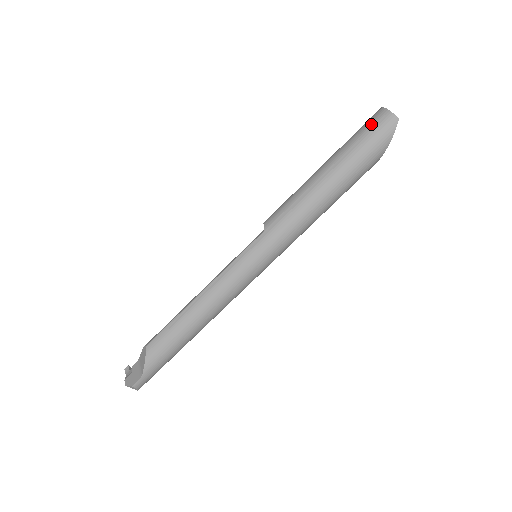
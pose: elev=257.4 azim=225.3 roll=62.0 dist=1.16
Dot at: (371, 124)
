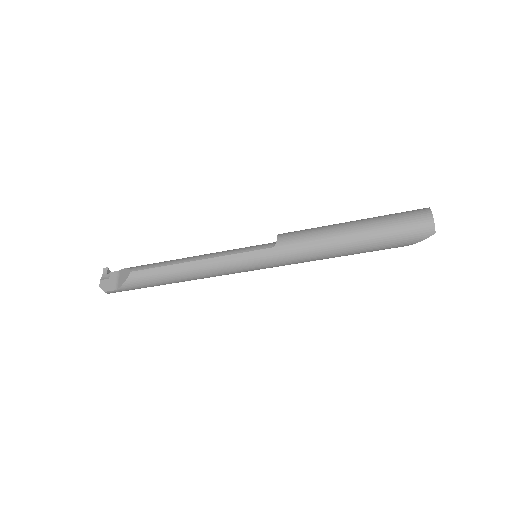
Dot at: (412, 221)
